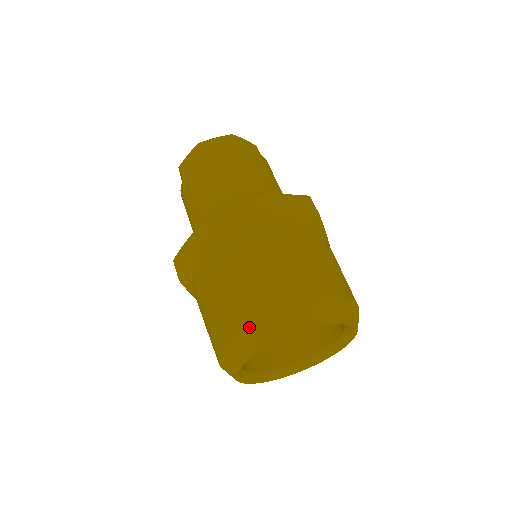
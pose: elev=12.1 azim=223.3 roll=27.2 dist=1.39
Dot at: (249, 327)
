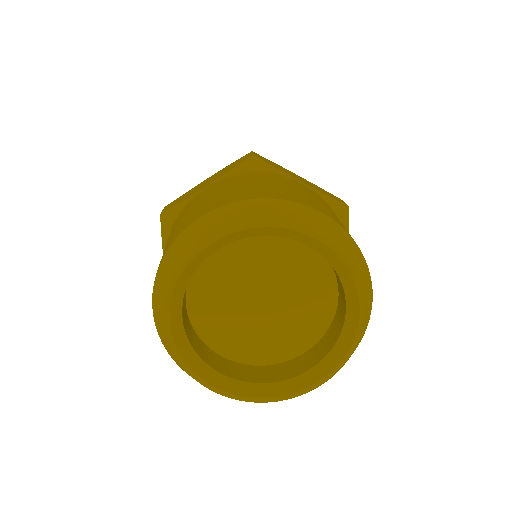
Dot at: (224, 204)
